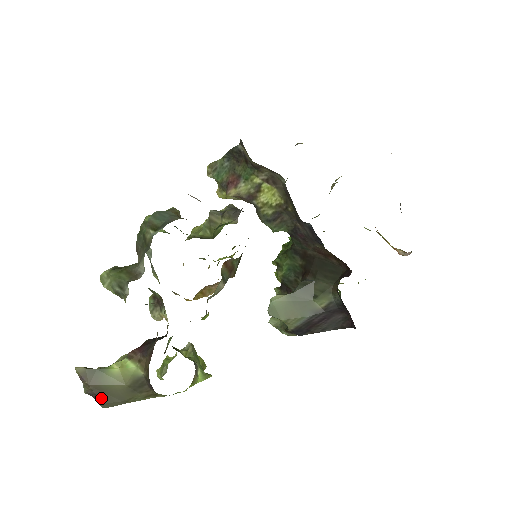
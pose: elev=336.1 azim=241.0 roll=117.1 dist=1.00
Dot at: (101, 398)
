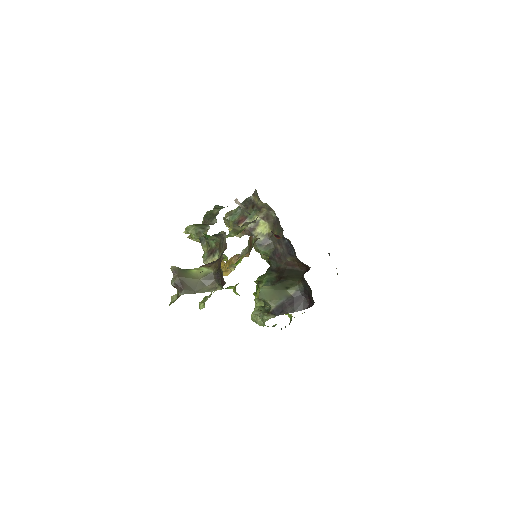
Dot at: (183, 286)
